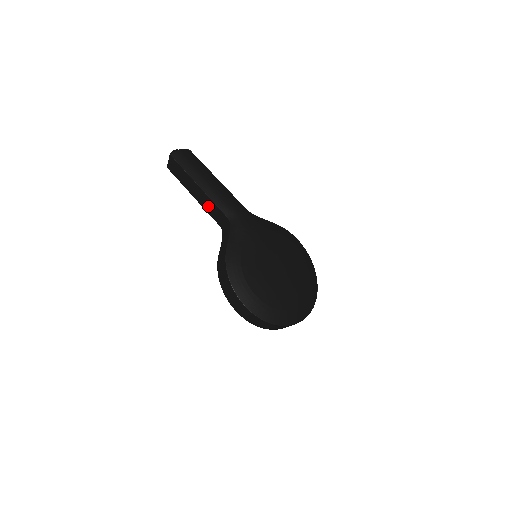
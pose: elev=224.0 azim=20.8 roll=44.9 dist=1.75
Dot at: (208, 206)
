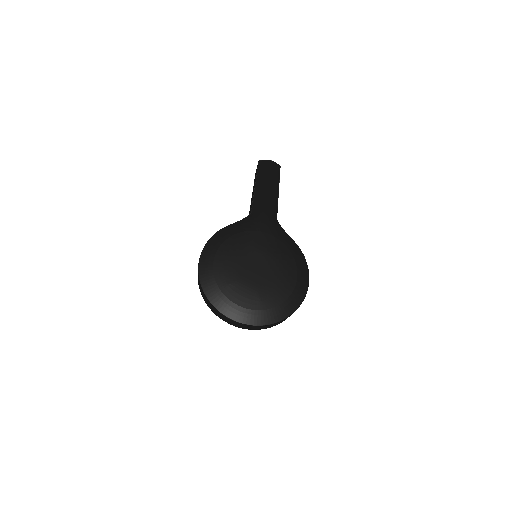
Dot at: (251, 203)
